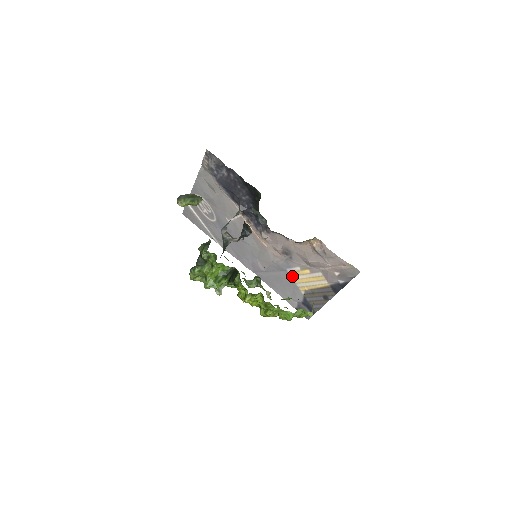
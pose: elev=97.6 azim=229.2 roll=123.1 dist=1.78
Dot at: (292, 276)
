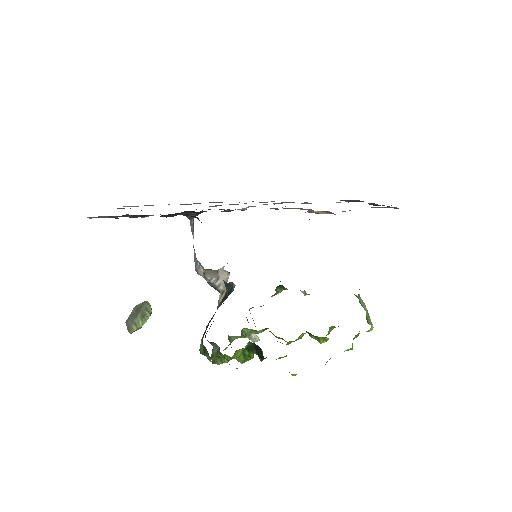
Dot at: occluded
